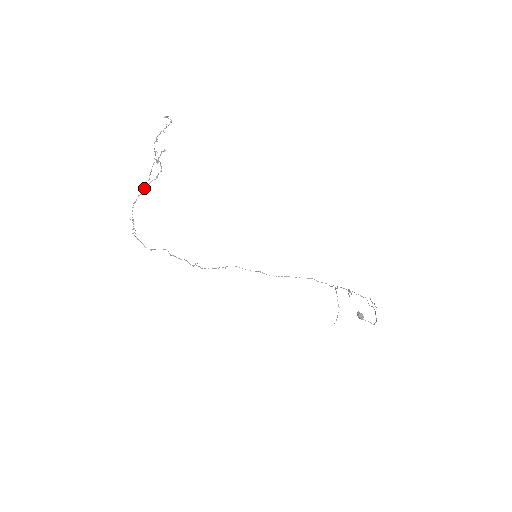
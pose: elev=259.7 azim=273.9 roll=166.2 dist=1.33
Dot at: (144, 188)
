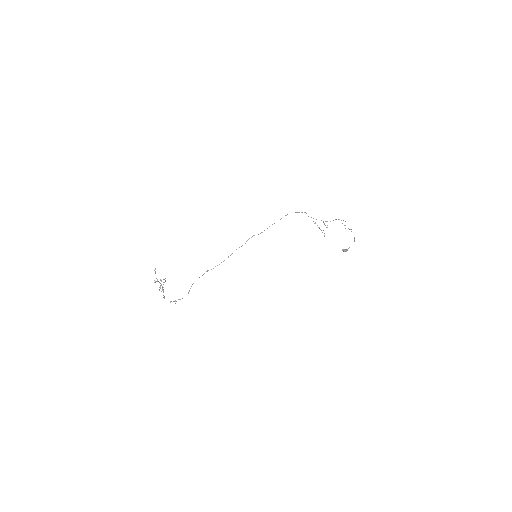
Dot at: occluded
